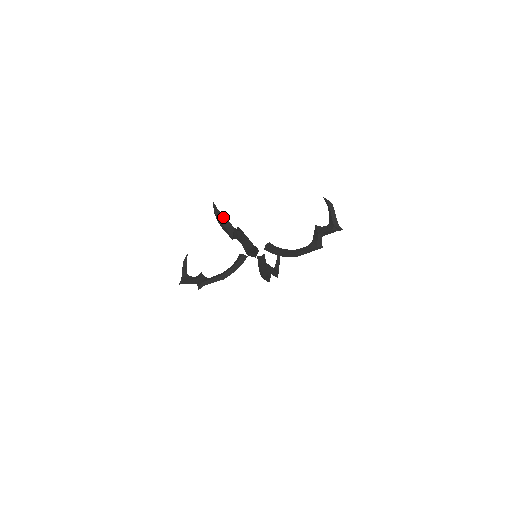
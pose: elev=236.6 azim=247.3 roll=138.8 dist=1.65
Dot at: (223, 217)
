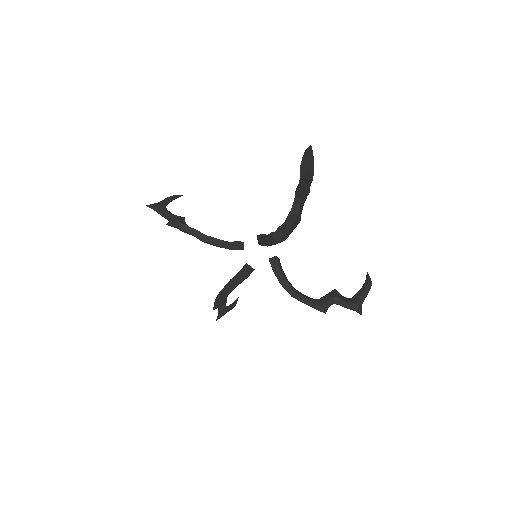
Dot at: (313, 160)
